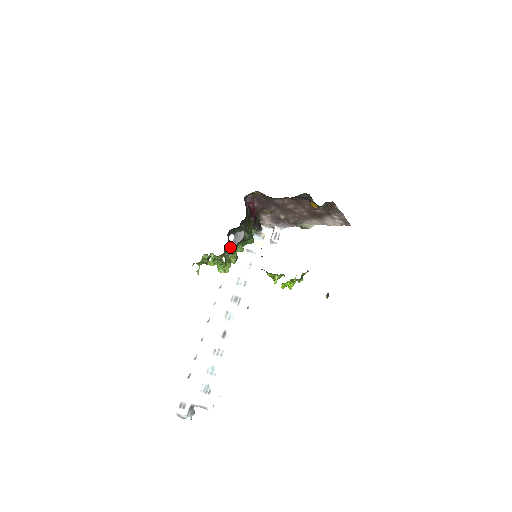
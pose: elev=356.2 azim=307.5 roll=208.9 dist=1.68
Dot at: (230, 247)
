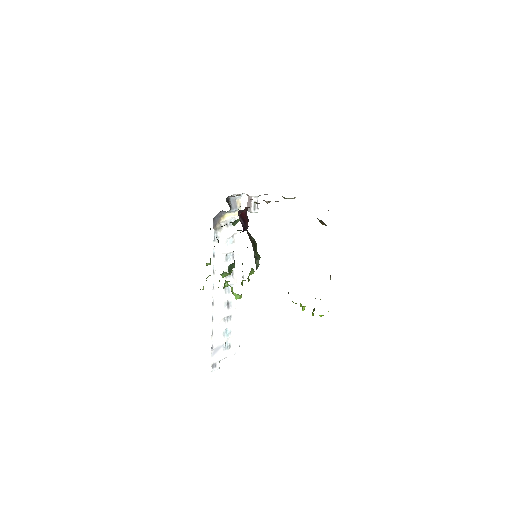
Dot at: occluded
